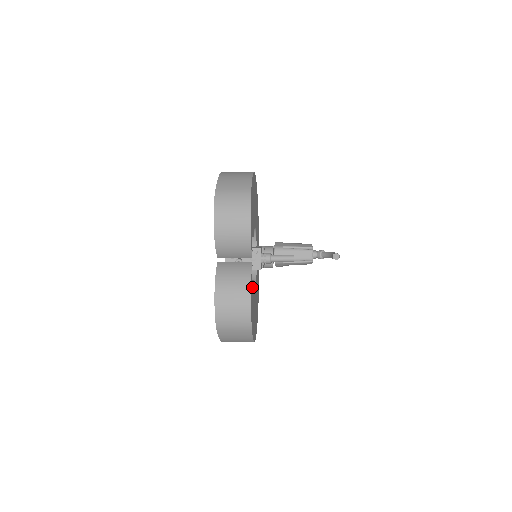
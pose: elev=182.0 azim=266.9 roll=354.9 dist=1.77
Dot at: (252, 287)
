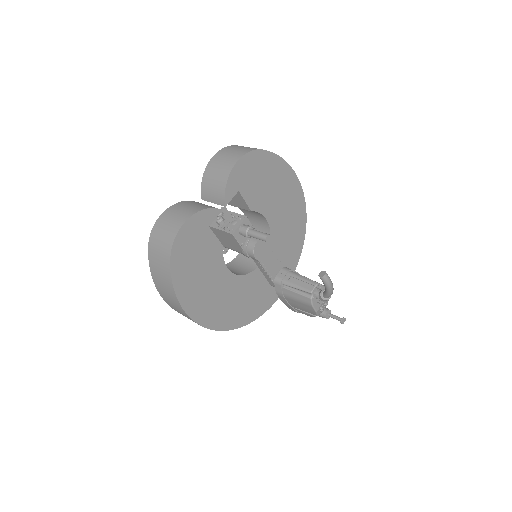
Dot at: (206, 230)
